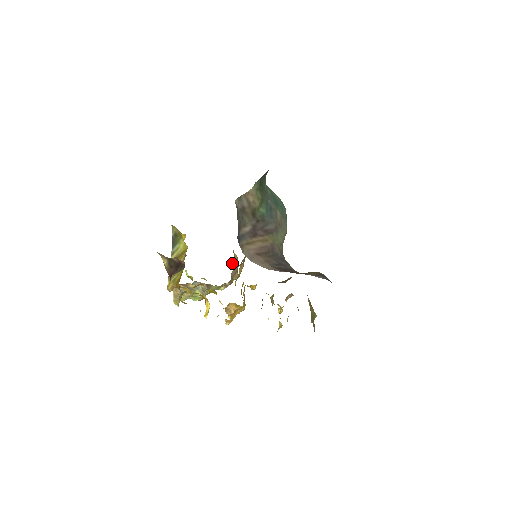
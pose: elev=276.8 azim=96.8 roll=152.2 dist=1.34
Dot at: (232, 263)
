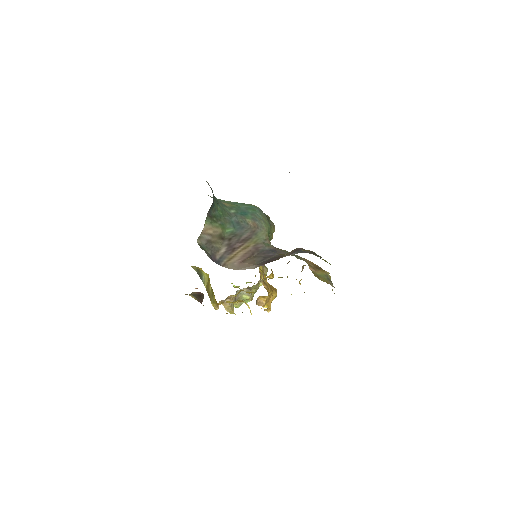
Dot at: occluded
